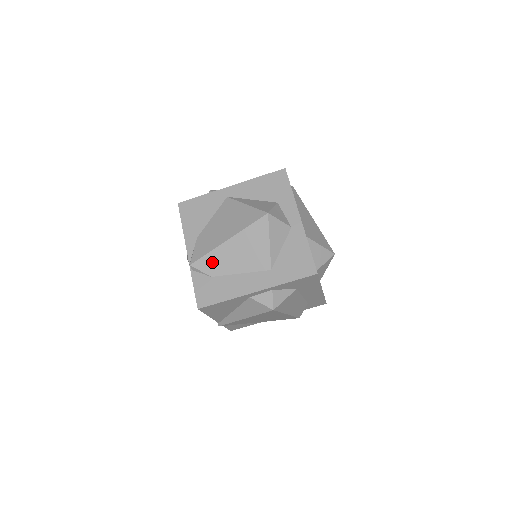
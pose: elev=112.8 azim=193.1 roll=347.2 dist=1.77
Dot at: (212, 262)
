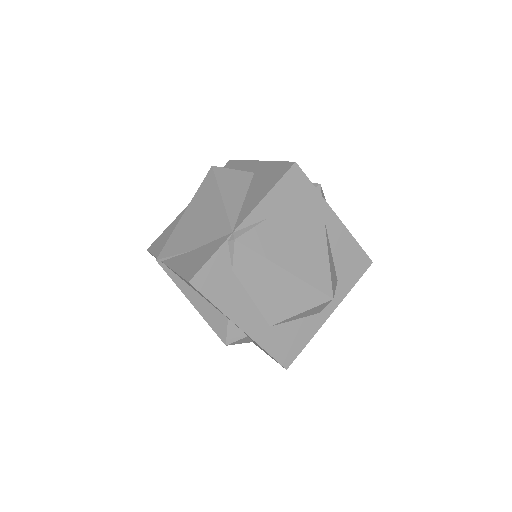
Dot at: (251, 264)
